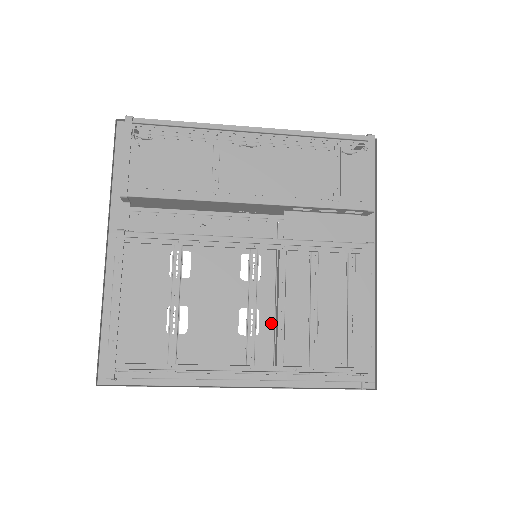
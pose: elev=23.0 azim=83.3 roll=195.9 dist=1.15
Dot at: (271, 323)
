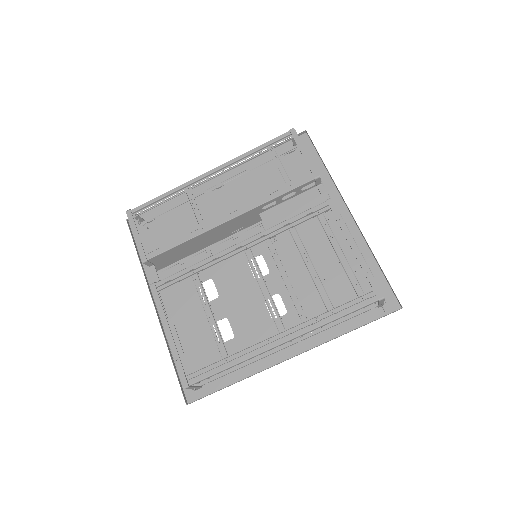
Dot at: occluded
